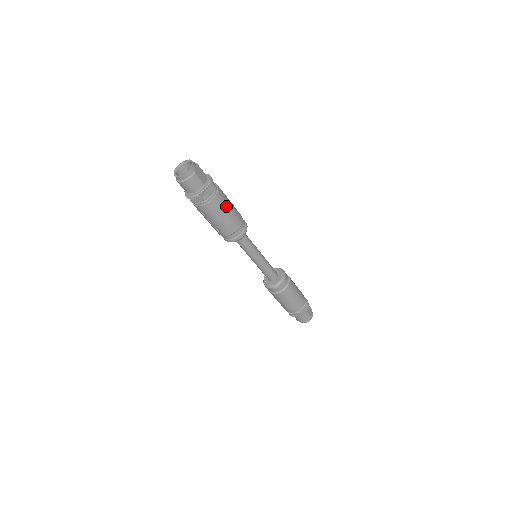
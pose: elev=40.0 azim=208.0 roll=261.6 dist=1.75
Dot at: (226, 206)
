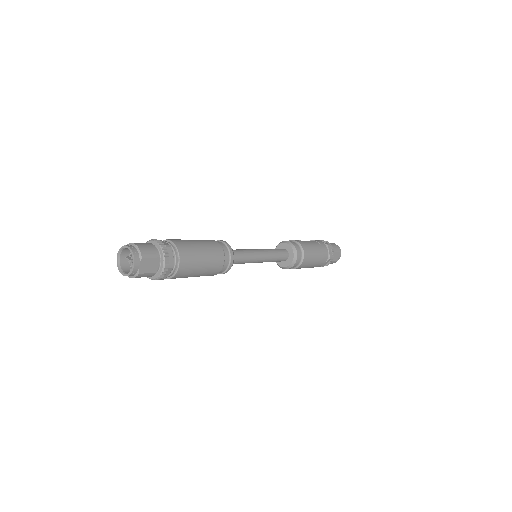
Dot at: (195, 270)
